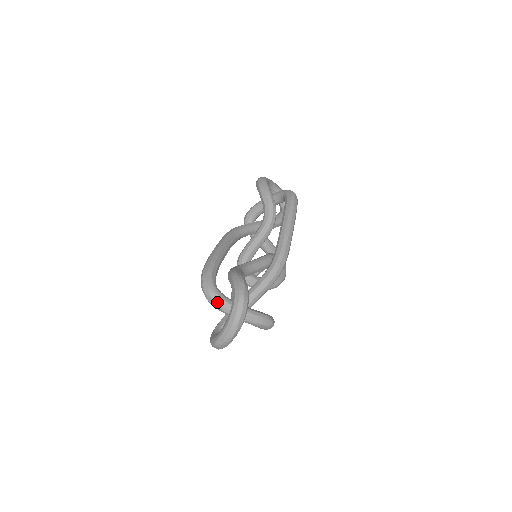
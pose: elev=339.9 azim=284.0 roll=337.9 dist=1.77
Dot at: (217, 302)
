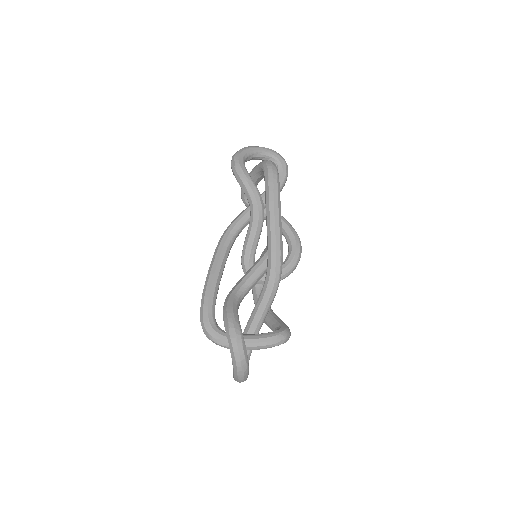
Dot at: (221, 344)
